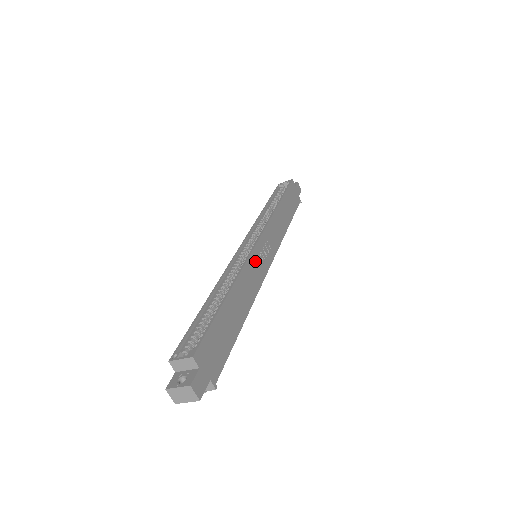
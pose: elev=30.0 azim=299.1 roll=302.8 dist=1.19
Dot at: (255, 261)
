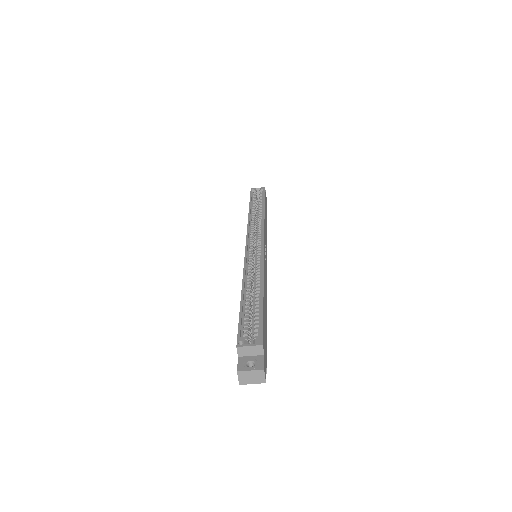
Dot at: occluded
